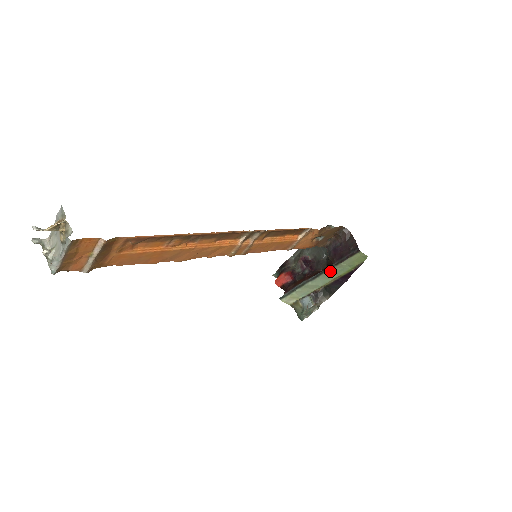
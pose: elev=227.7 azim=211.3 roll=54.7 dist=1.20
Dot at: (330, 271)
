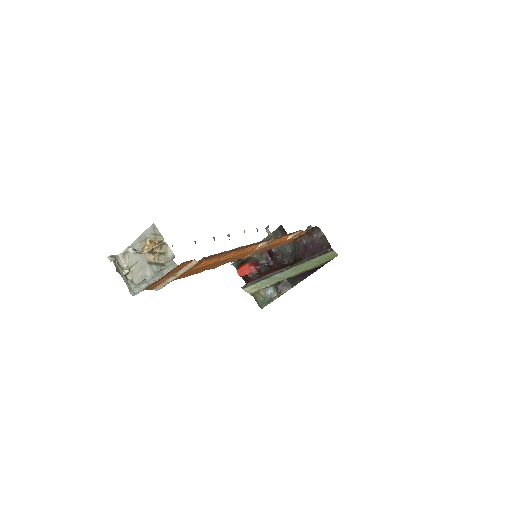
Dot at: (300, 266)
